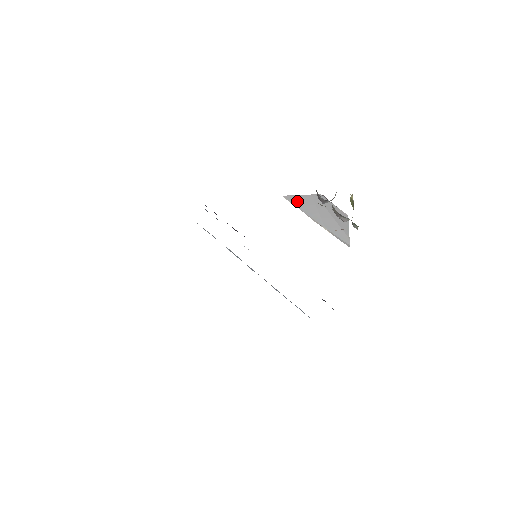
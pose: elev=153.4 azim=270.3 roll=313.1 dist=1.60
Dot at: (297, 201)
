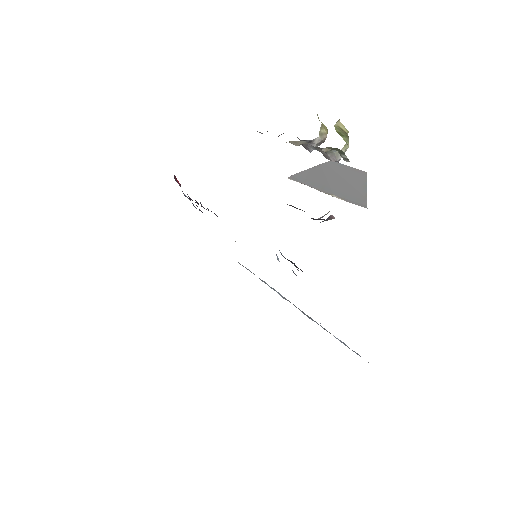
Dot at: (302, 177)
